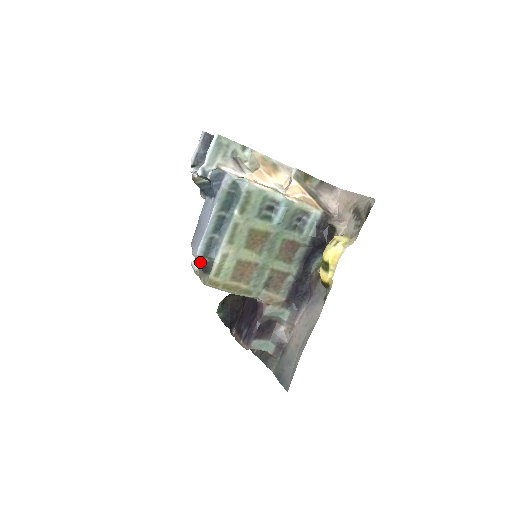
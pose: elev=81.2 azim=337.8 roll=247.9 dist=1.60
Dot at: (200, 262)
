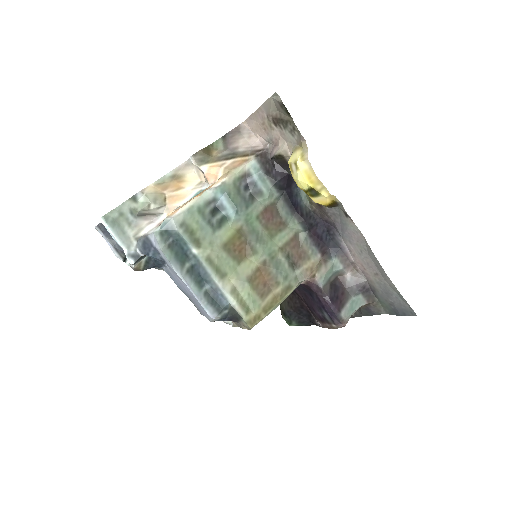
Dot at: (224, 320)
